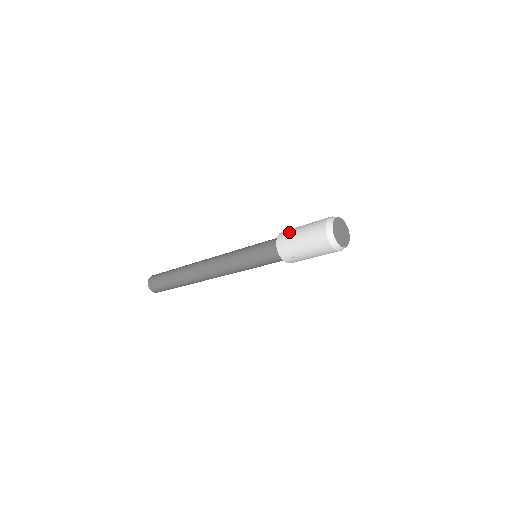
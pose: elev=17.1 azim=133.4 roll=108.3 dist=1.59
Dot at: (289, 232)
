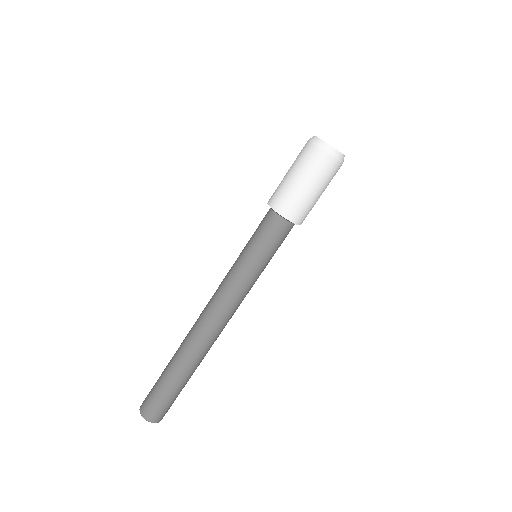
Dot at: occluded
